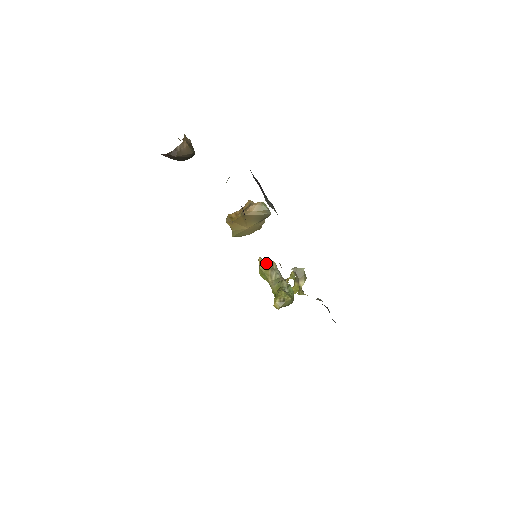
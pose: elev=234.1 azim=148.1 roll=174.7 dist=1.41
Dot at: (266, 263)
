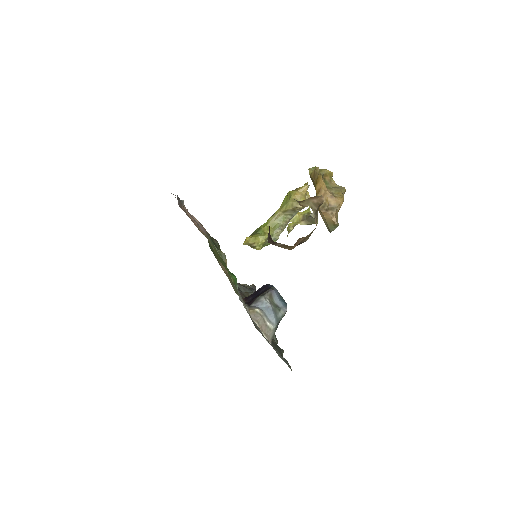
Dot at: occluded
